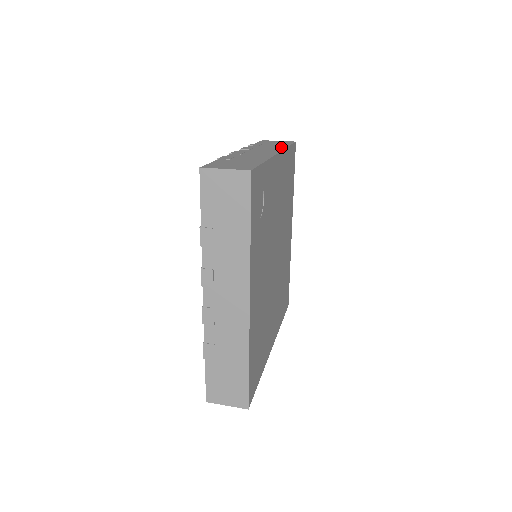
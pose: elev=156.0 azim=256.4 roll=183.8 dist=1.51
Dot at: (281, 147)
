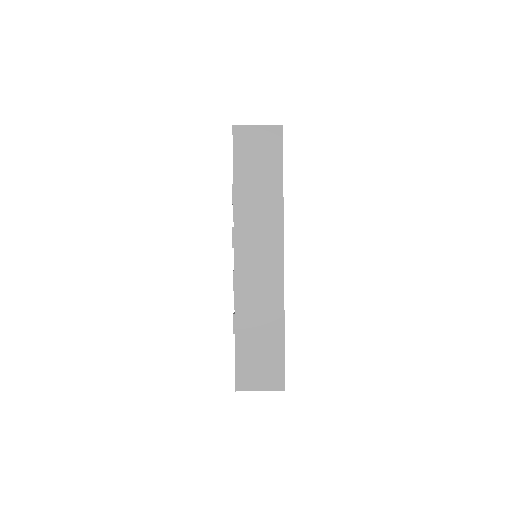
Dot at: occluded
